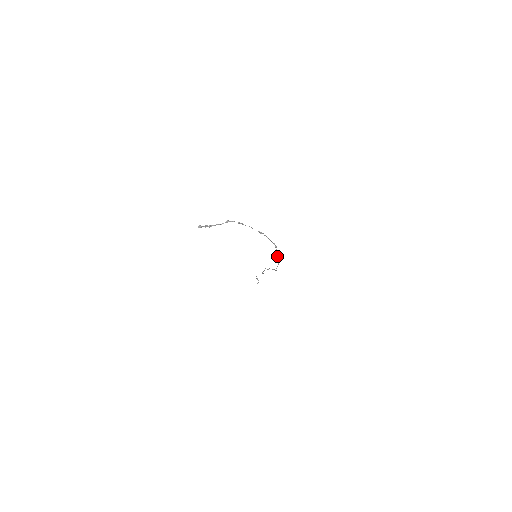
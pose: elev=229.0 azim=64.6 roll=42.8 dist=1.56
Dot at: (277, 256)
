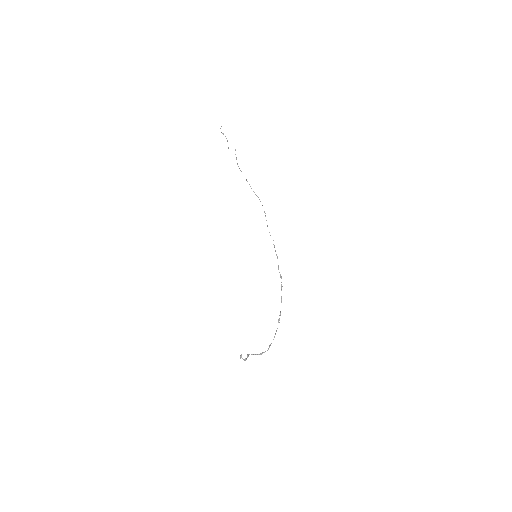
Dot at: (278, 267)
